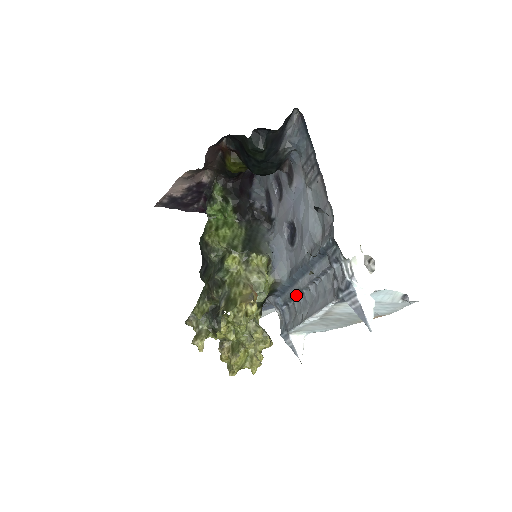
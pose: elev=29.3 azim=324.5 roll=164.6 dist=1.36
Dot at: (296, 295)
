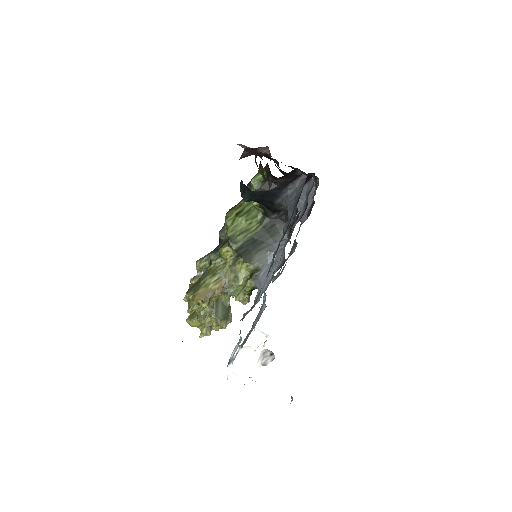
Dot at: occluded
